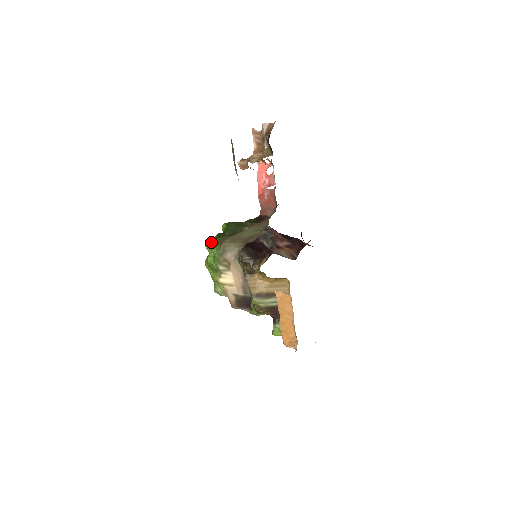
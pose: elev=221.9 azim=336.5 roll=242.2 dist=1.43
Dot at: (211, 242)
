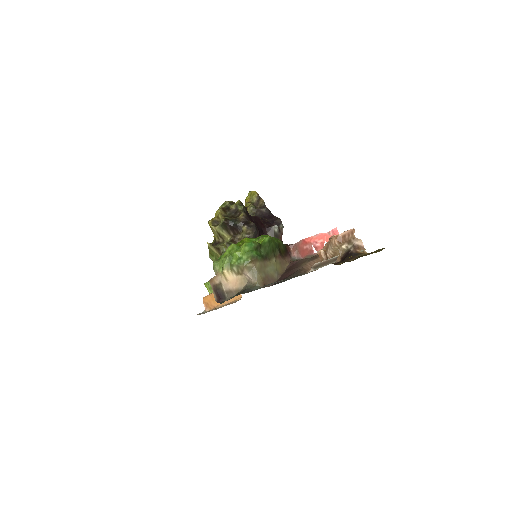
Dot at: (249, 247)
